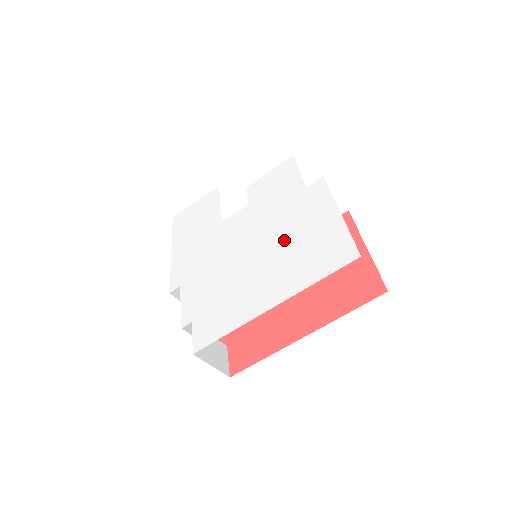
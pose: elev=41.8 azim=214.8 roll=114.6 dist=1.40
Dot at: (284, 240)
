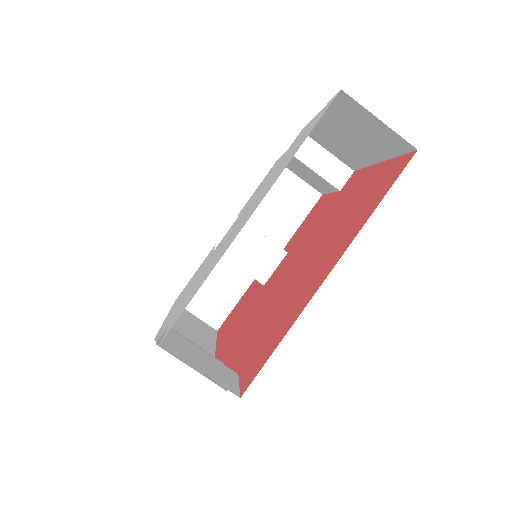
Dot at: (266, 184)
